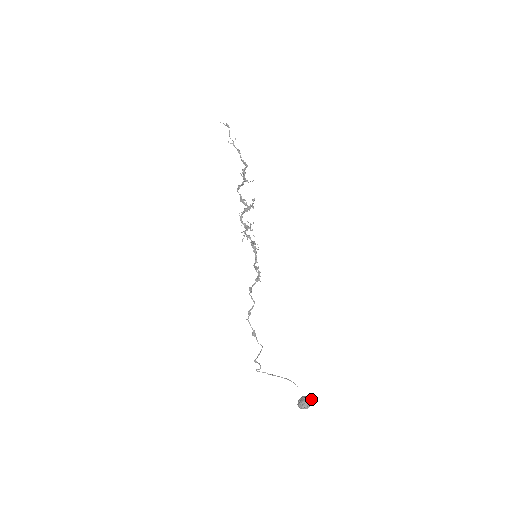
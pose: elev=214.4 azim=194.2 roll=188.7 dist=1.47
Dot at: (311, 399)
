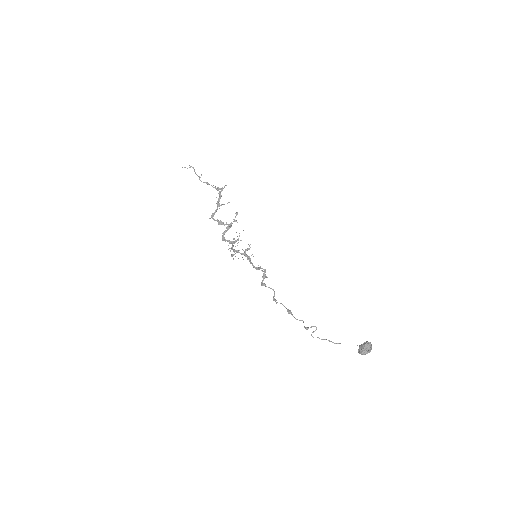
Dot at: occluded
